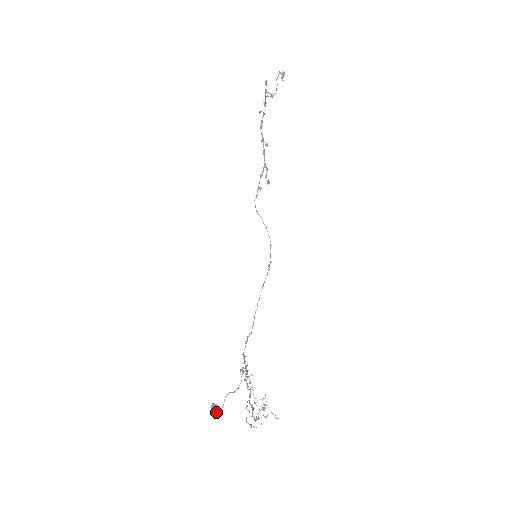
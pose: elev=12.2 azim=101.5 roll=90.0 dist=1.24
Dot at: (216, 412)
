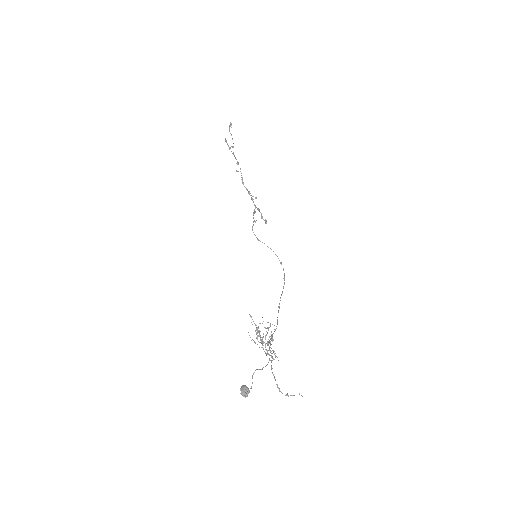
Dot at: (247, 394)
